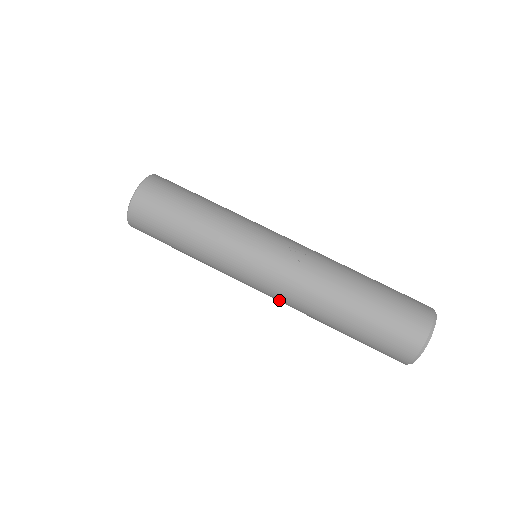
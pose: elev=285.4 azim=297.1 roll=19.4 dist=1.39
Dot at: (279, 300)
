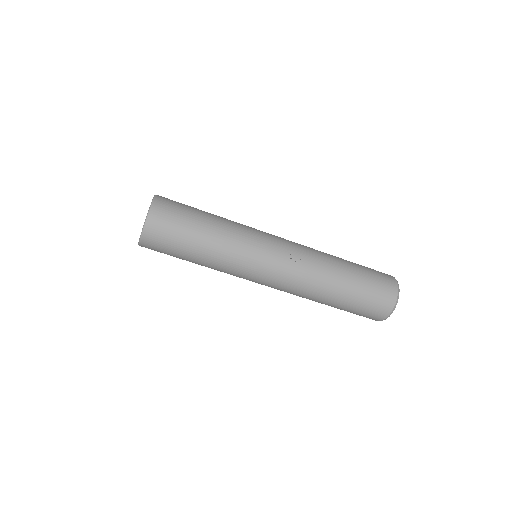
Dot at: occluded
